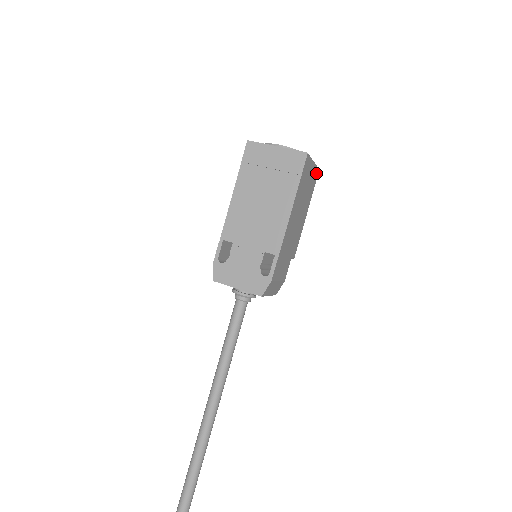
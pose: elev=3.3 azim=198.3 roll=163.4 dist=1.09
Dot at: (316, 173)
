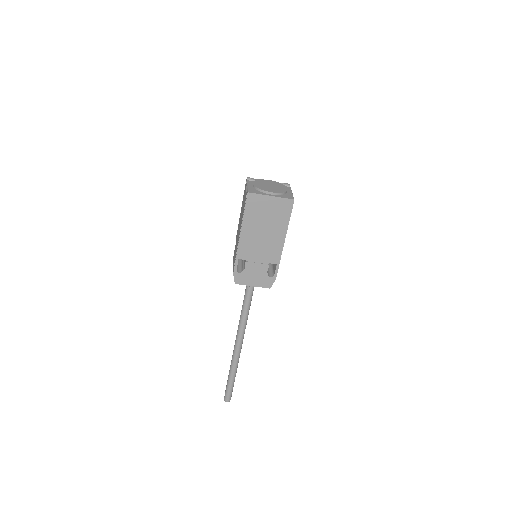
Dot at: occluded
